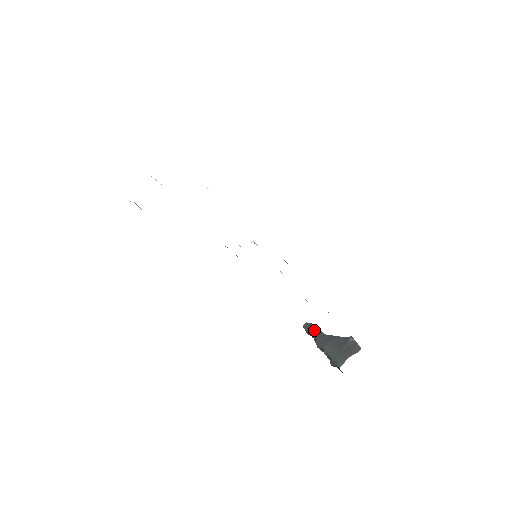
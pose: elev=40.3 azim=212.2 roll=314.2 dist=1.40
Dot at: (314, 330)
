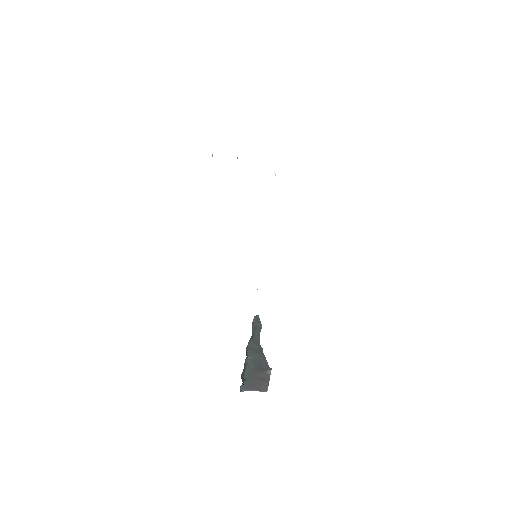
Dot at: (257, 330)
